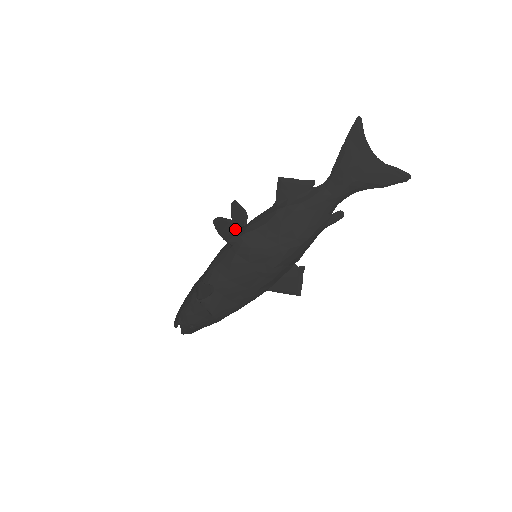
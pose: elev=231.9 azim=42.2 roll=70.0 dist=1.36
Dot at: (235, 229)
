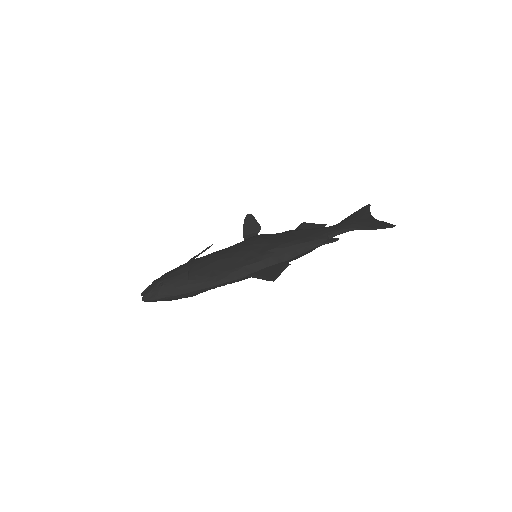
Dot at: (256, 230)
